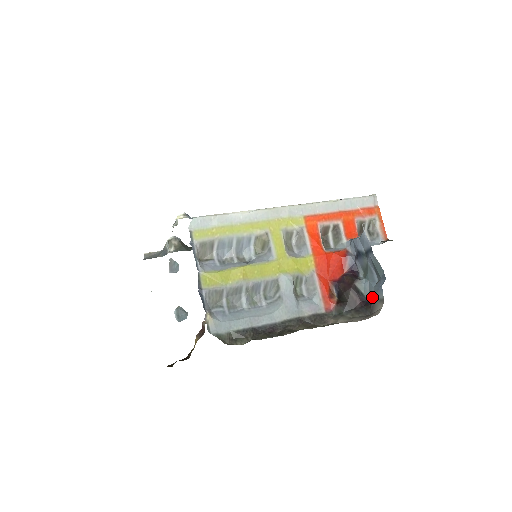
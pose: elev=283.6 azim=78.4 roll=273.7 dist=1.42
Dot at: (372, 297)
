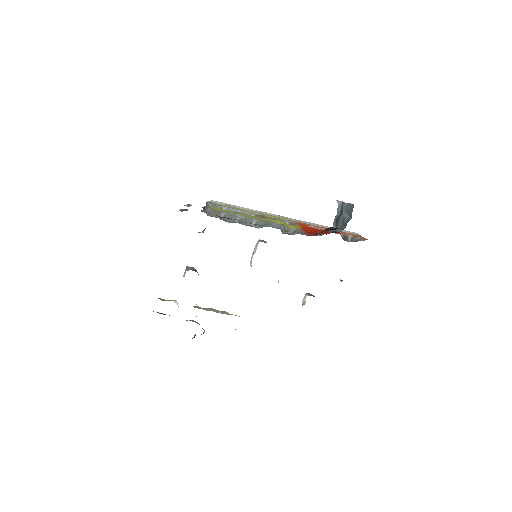
Dot at: occluded
